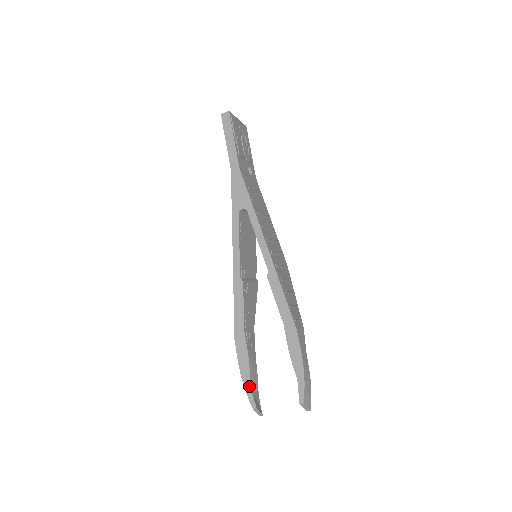
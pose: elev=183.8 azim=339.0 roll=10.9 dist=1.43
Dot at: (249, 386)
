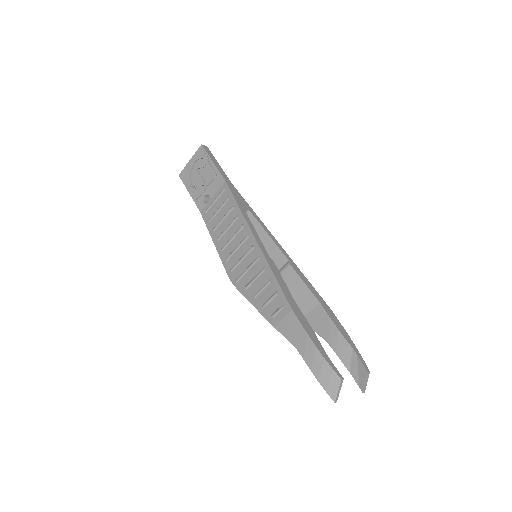
Dot at: (326, 355)
